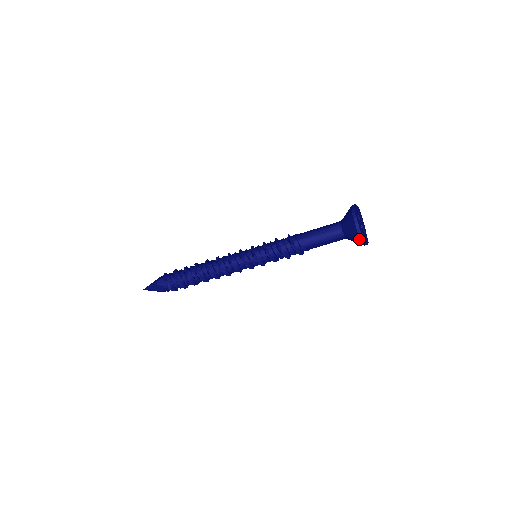
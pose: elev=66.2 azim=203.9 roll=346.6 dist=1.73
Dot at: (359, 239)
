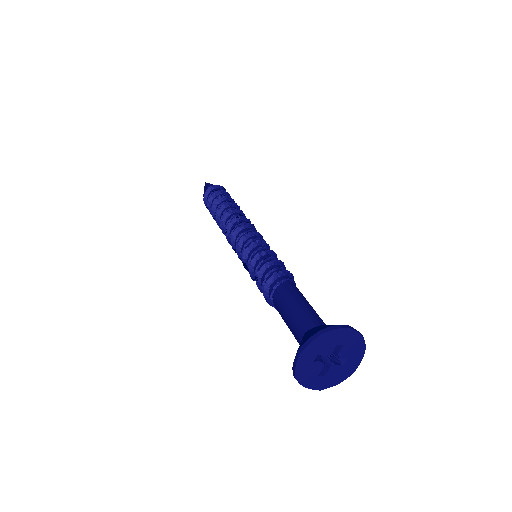
Dot at: occluded
